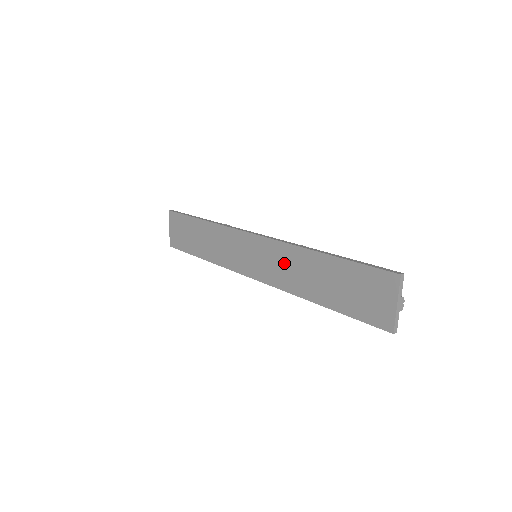
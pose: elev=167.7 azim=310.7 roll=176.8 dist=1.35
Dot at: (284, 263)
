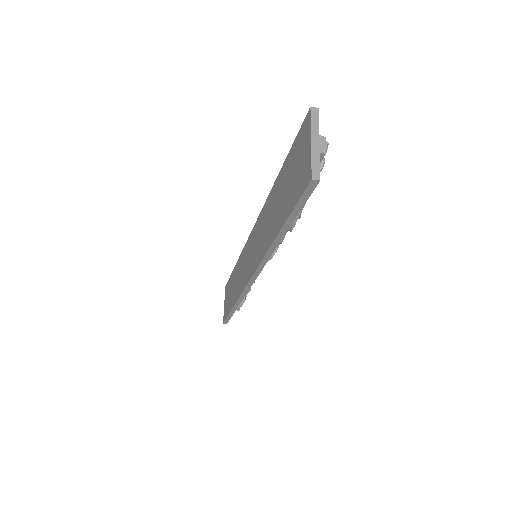
Dot at: (262, 229)
